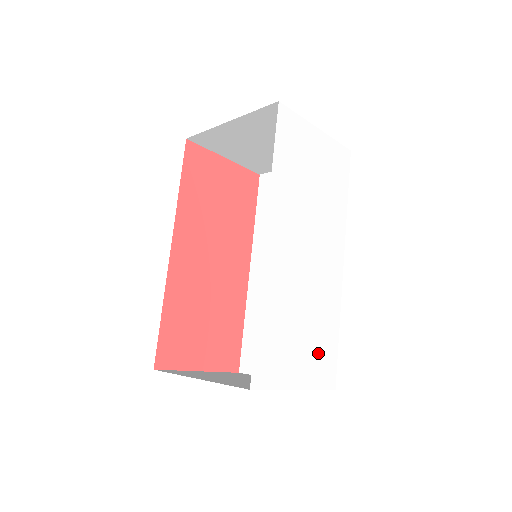
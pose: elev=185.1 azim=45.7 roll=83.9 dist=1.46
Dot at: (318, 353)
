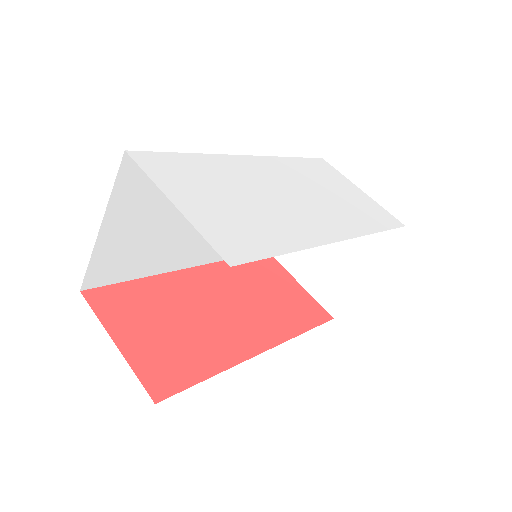
Dot at: (235, 226)
